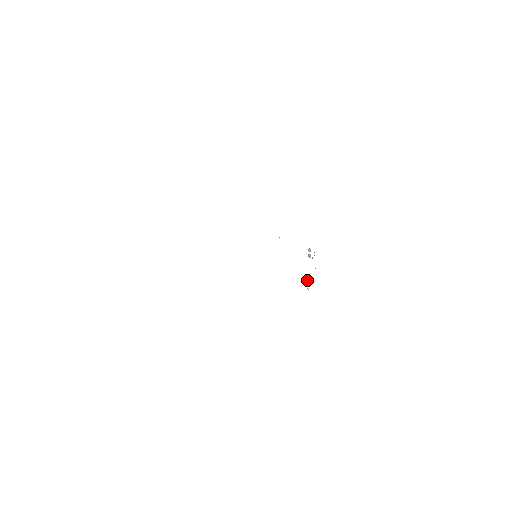
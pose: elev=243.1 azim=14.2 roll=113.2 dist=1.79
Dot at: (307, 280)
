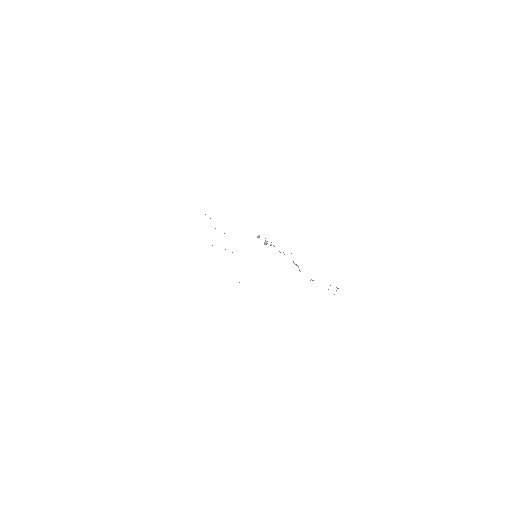
Dot at: occluded
